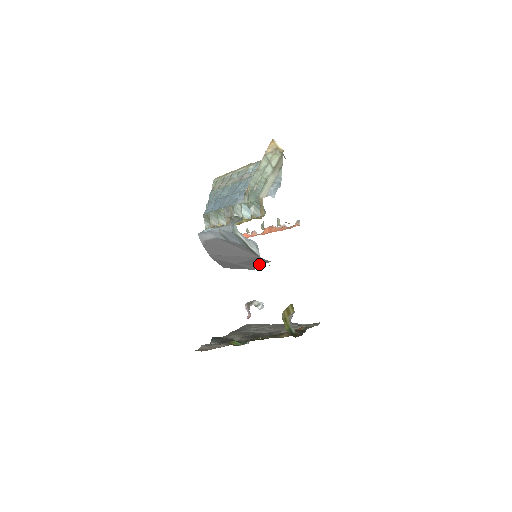
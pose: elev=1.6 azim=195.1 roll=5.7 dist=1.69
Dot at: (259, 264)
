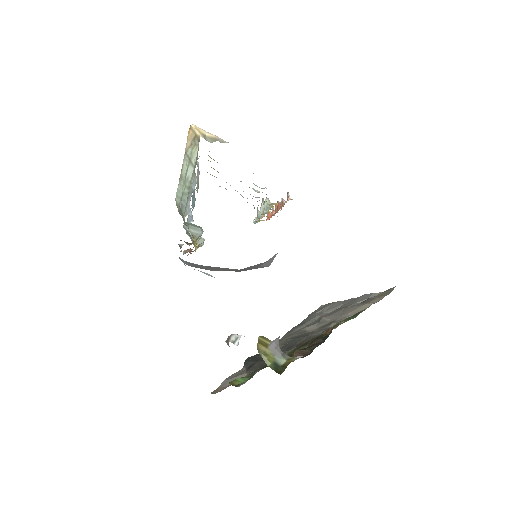
Dot at: (266, 262)
